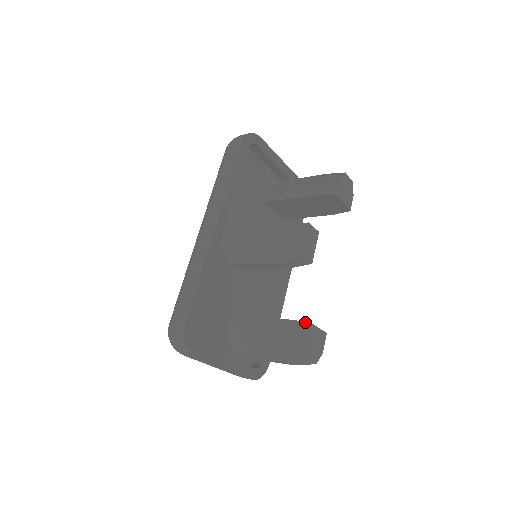
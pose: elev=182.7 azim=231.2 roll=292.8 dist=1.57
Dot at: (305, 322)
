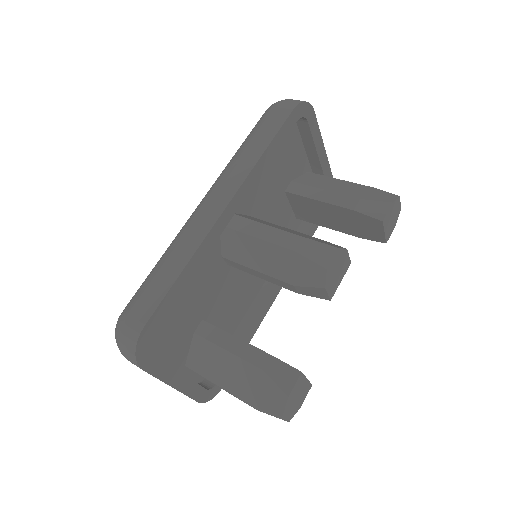
Dot at: (296, 369)
